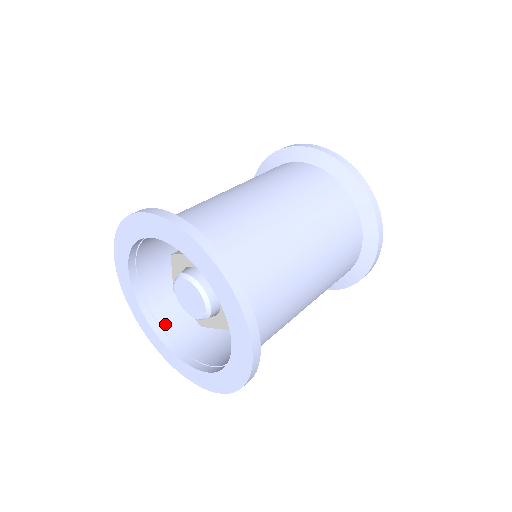
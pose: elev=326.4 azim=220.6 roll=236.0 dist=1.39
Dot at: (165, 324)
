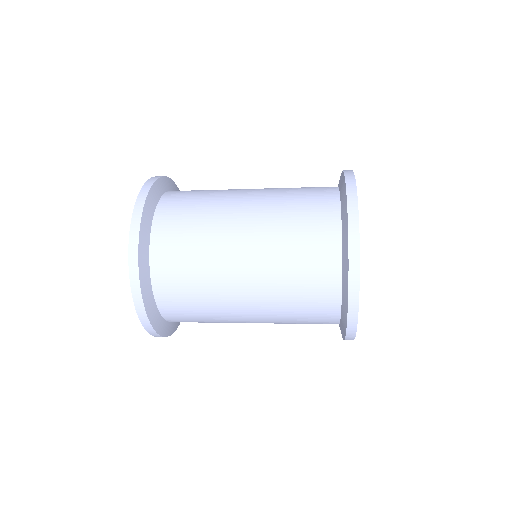
Dot at: occluded
